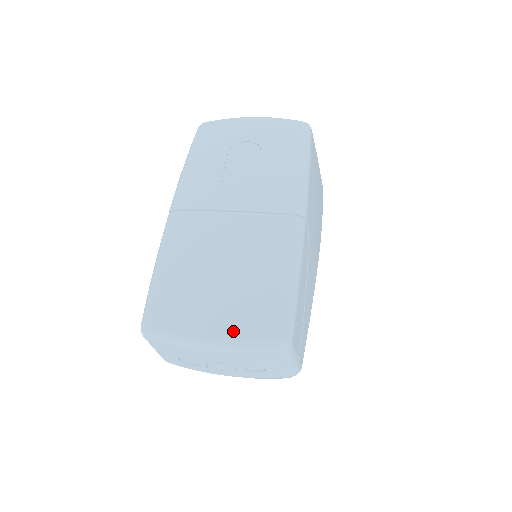
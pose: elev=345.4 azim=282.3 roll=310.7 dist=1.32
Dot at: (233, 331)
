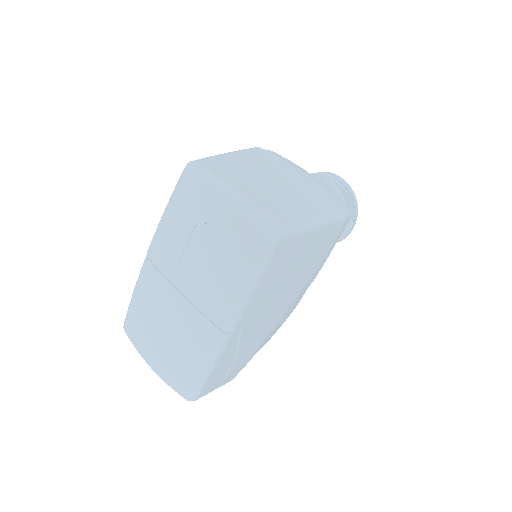
Dot at: (163, 374)
